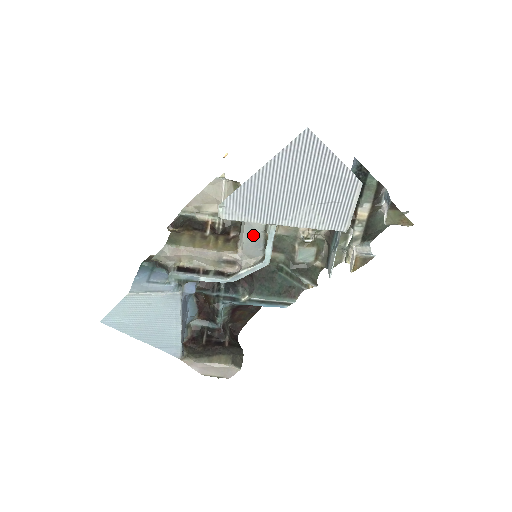
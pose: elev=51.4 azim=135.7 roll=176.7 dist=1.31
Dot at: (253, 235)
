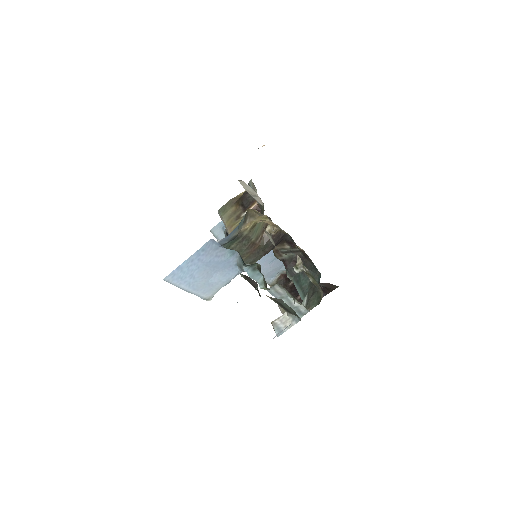
Dot at: occluded
